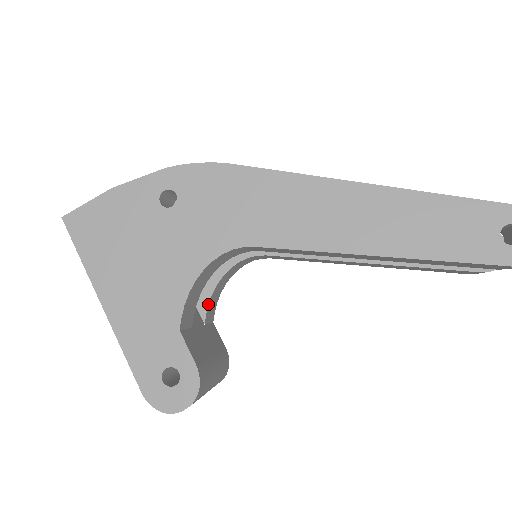
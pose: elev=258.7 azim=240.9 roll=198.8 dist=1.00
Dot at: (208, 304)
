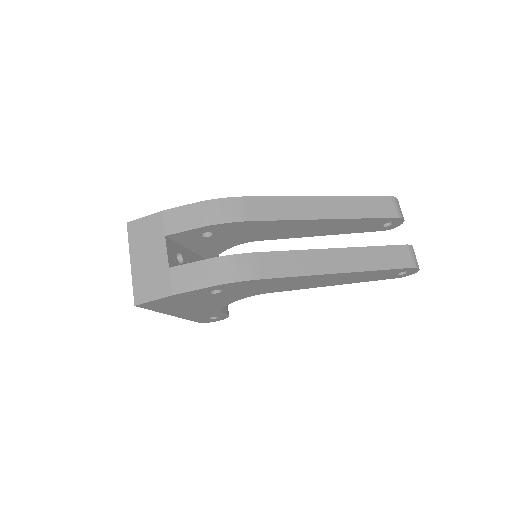
Dot at: occluded
